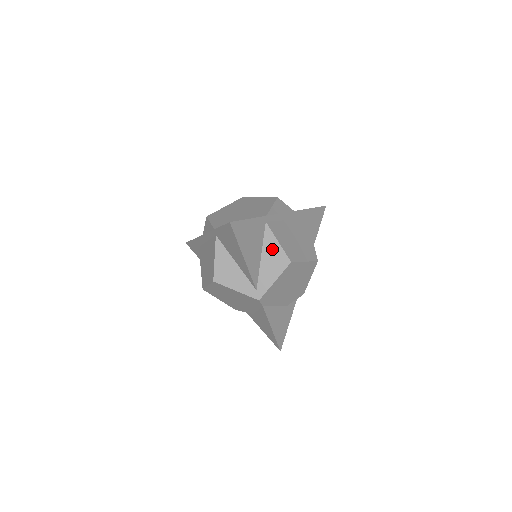
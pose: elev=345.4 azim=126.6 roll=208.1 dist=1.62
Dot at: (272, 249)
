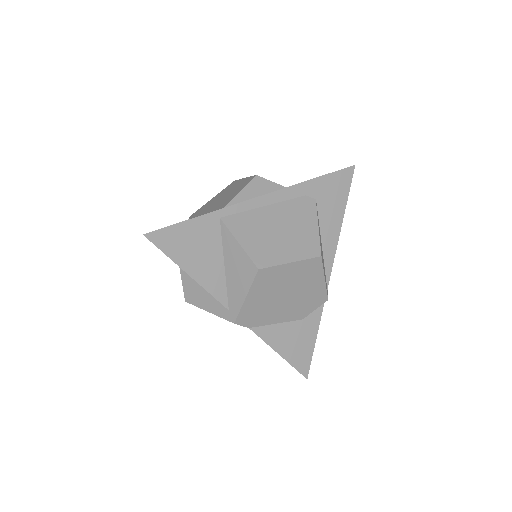
Dot at: (234, 254)
